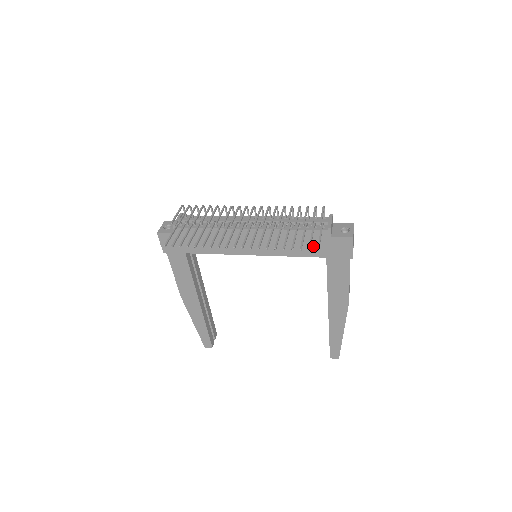
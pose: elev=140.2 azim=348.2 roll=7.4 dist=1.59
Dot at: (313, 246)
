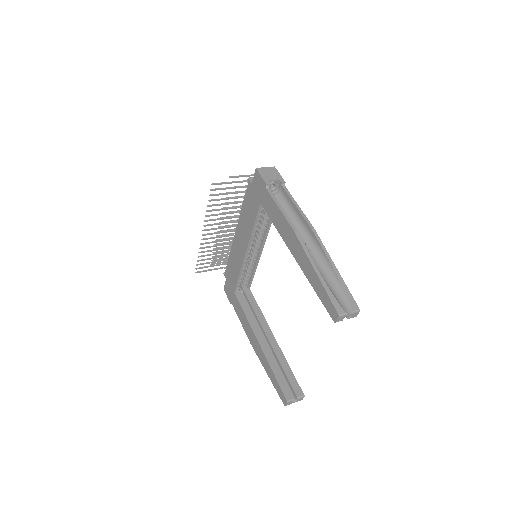
Dot at: (253, 204)
